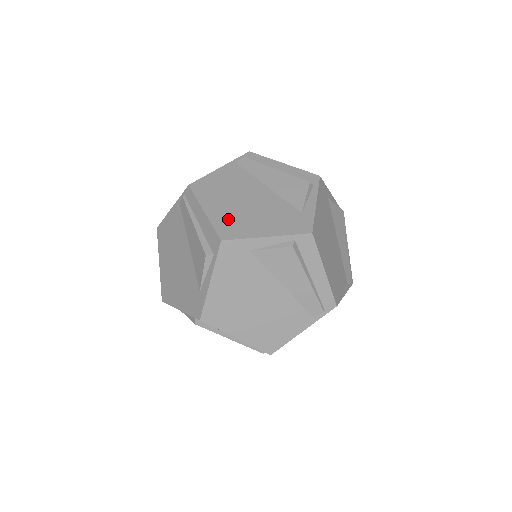
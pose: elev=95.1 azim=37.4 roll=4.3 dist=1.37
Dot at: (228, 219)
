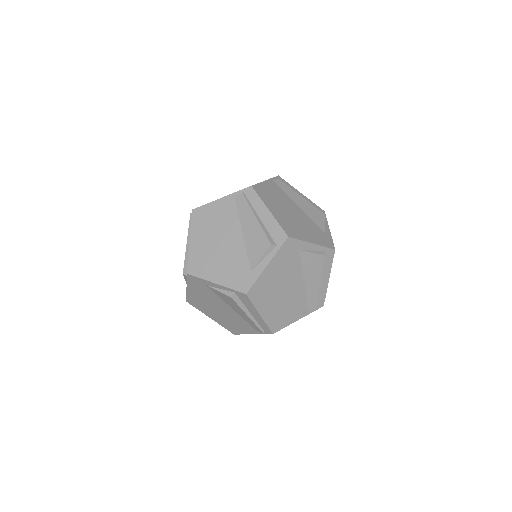
Dot at: (200, 256)
